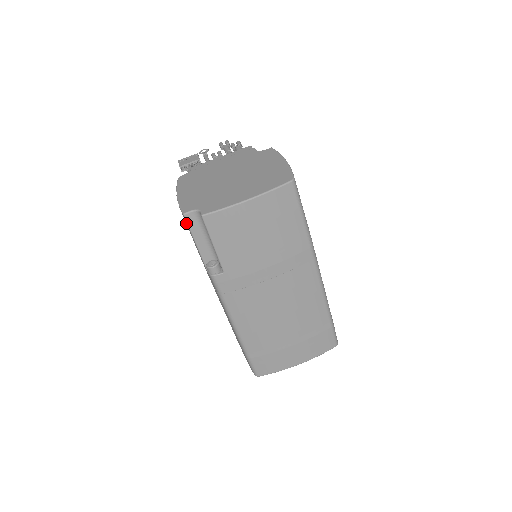
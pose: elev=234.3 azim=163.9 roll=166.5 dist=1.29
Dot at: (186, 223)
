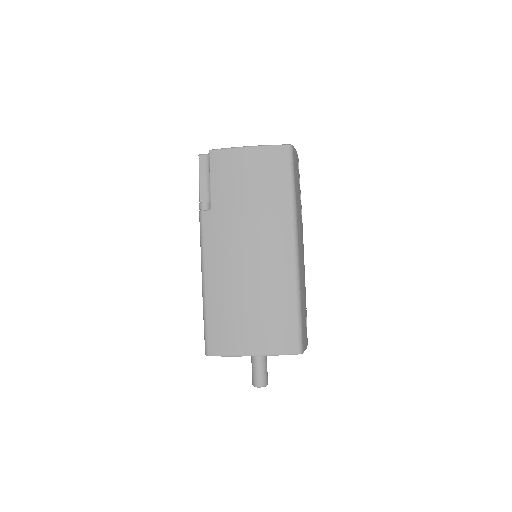
Dot at: (199, 167)
